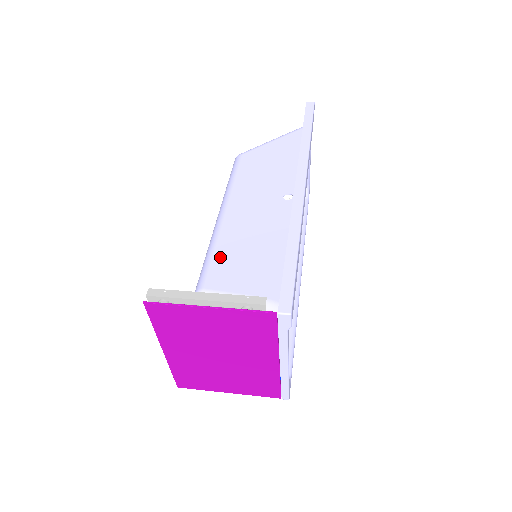
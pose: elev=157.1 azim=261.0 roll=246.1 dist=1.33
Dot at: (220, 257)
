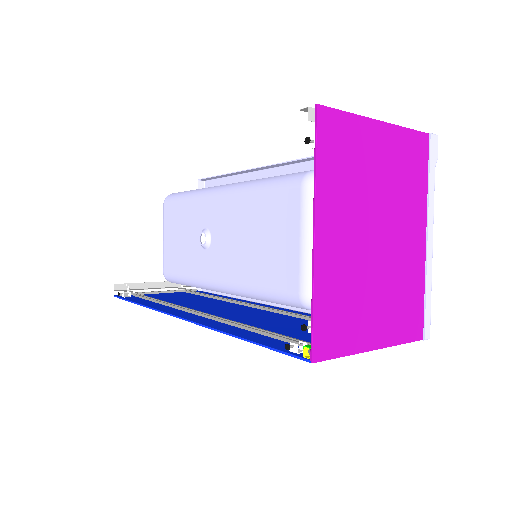
Dot at: occluded
